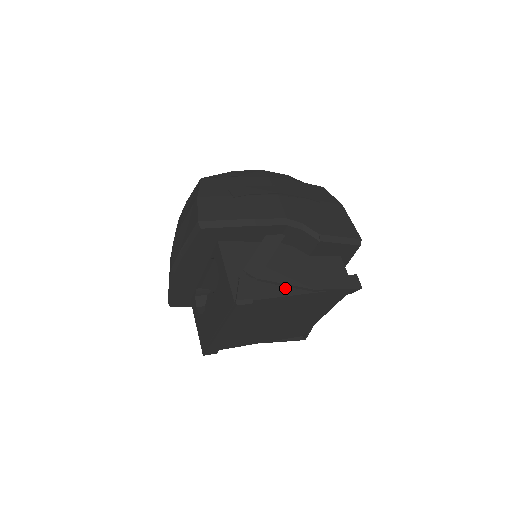
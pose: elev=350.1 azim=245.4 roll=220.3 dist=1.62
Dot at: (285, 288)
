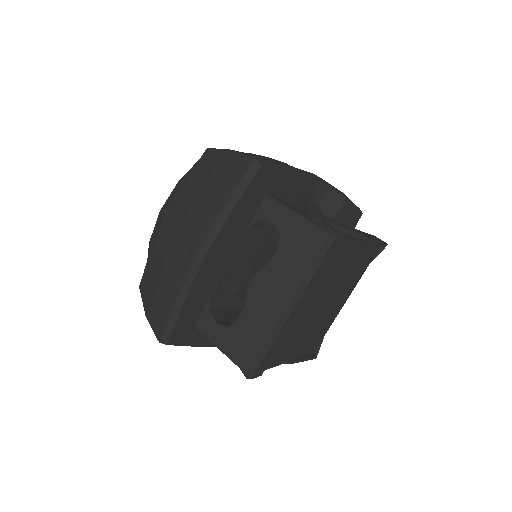
Dot at: (347, 236)
